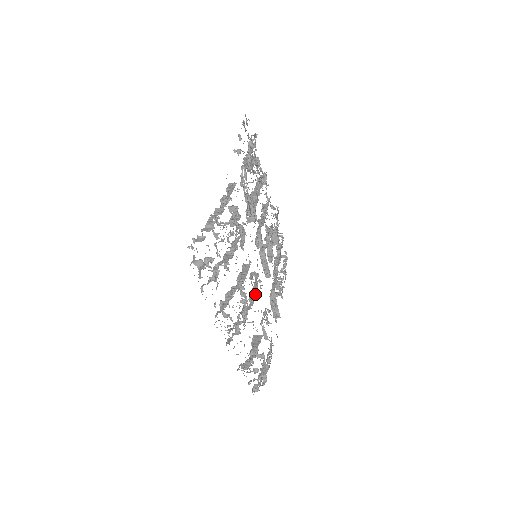
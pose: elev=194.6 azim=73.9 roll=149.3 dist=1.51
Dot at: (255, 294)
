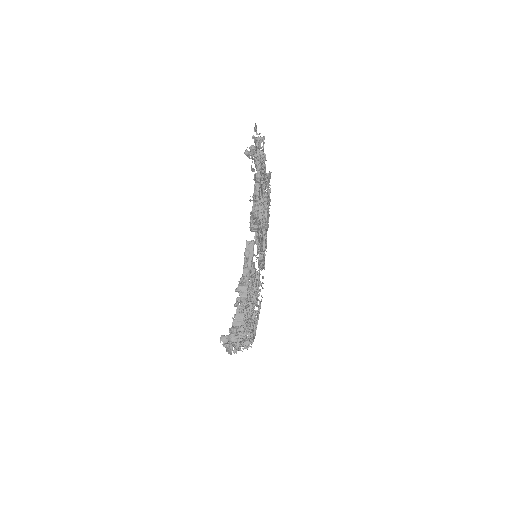
Dot at: occluded
